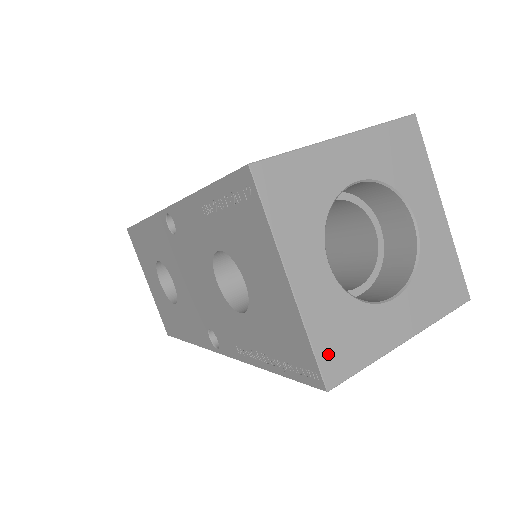
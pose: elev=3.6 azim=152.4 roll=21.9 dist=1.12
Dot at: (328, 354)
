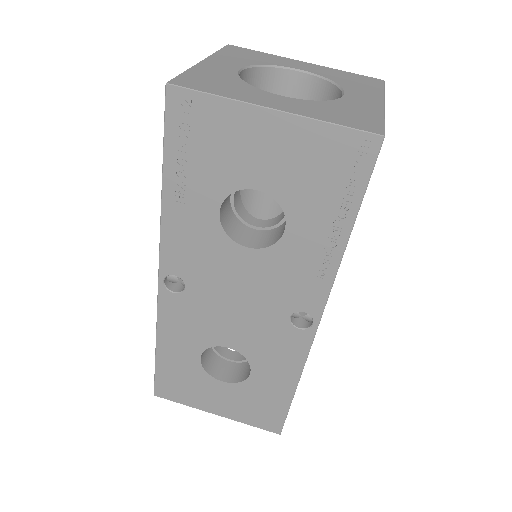
Dot at: (353, 123)
